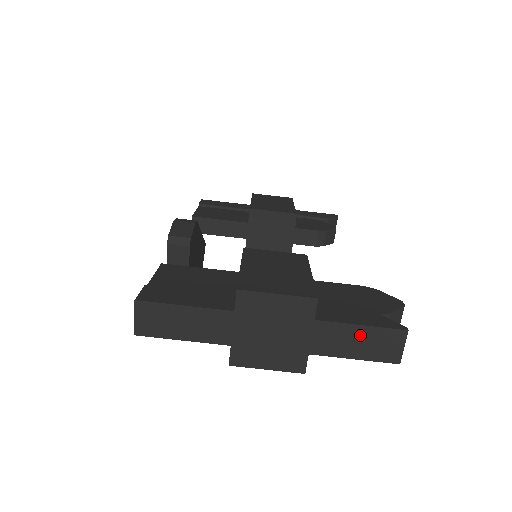
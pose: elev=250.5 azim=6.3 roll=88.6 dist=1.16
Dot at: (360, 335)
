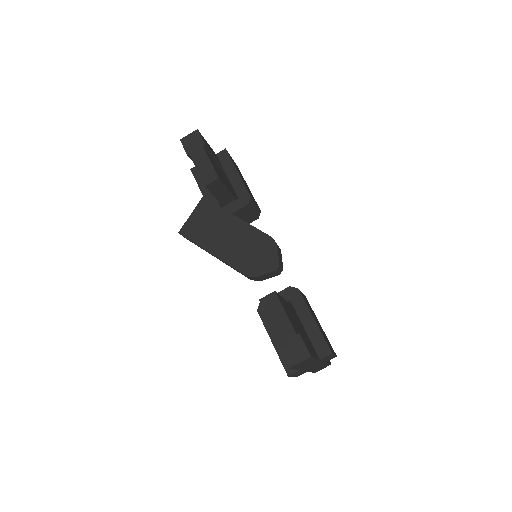
Dot at: occluded
